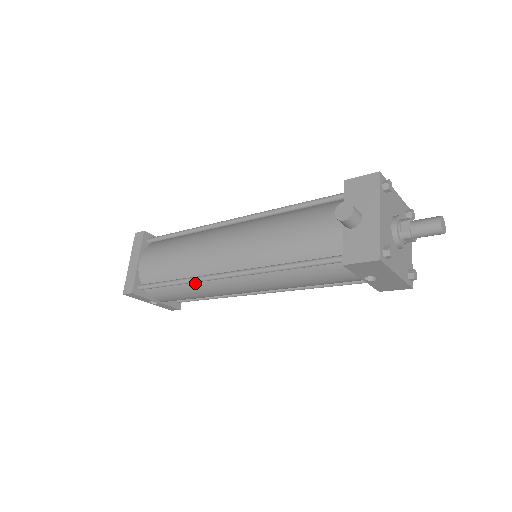
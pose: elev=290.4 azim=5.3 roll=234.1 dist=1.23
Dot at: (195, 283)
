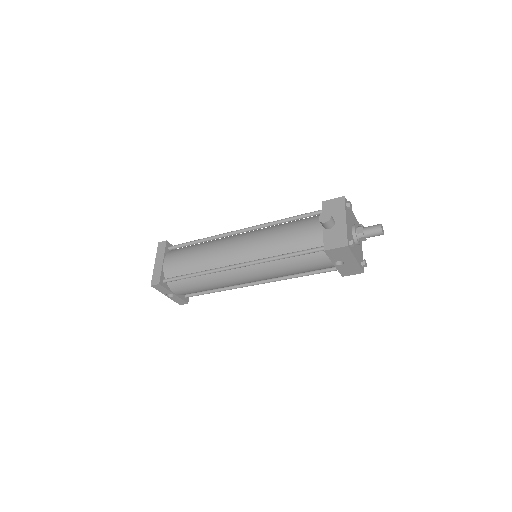
Dot at: (211, 274)
